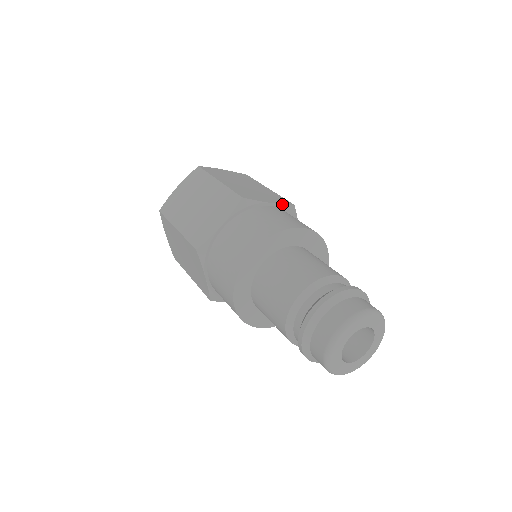
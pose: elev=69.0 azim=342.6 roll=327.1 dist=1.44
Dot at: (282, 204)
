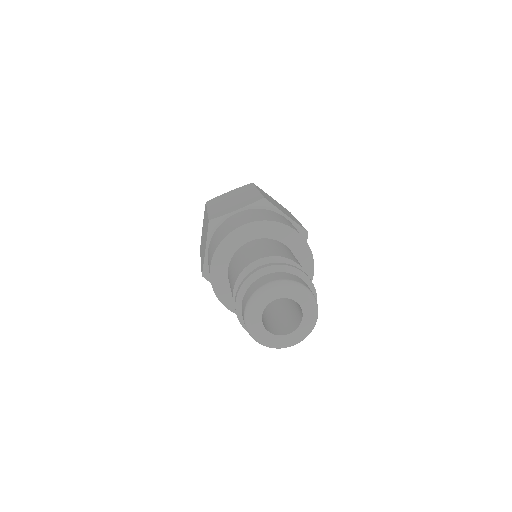
Dot at: (248, 205)
